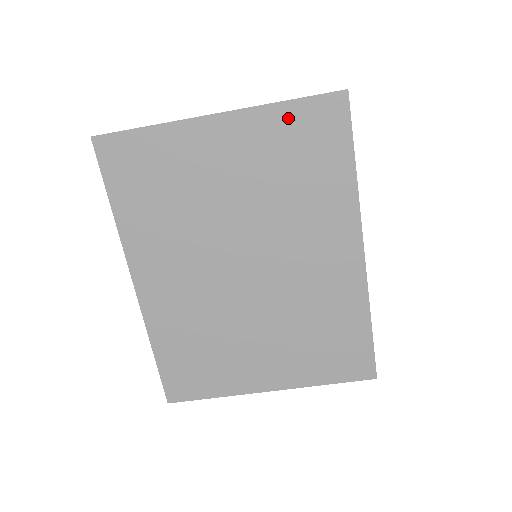
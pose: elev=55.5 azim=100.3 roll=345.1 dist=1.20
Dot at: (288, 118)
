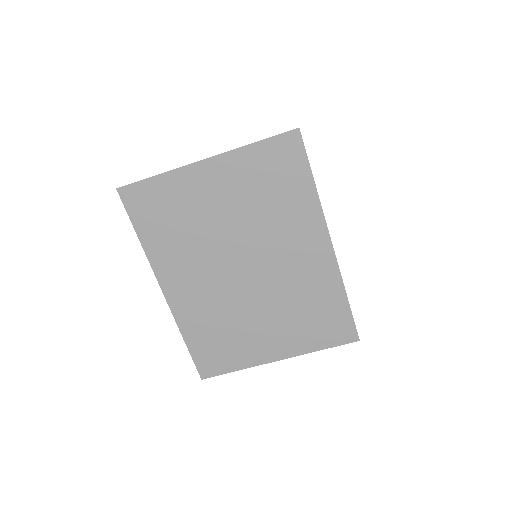
Dot at: (258, 155)
